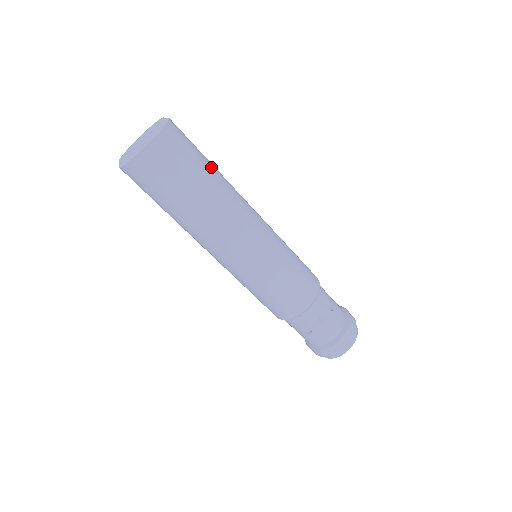
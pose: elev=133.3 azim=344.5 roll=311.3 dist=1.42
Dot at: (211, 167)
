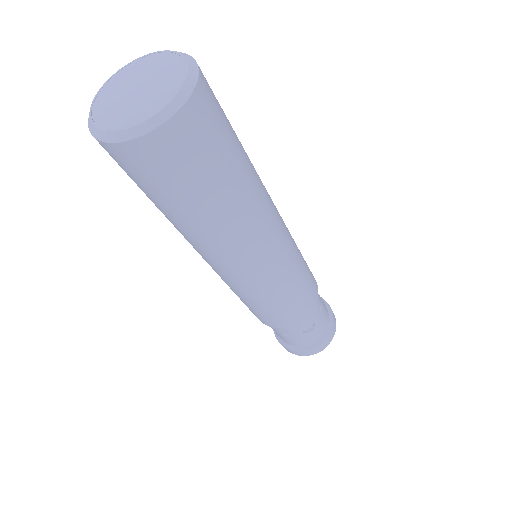
Dot at: occluded
